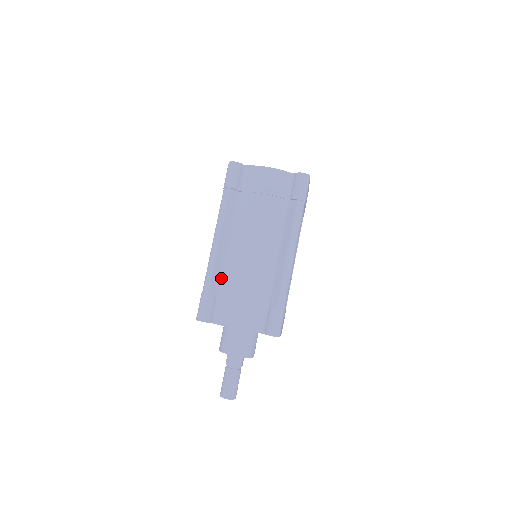
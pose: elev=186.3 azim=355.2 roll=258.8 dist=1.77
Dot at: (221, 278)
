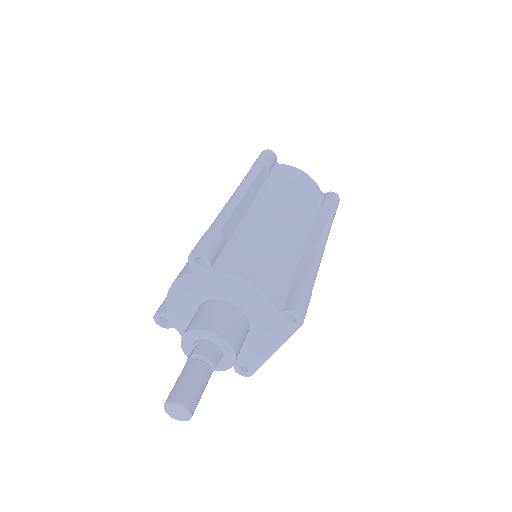
Dot at: (234, 231)
